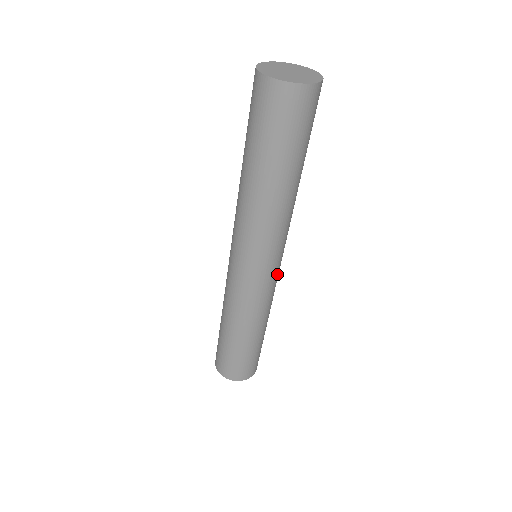
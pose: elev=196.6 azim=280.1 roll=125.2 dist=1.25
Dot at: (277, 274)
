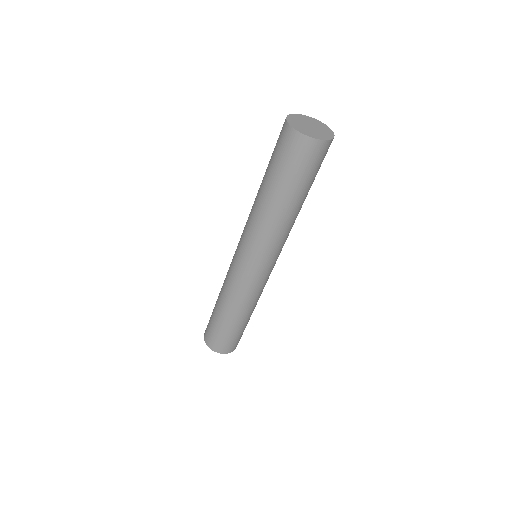
Dot at: occluded
